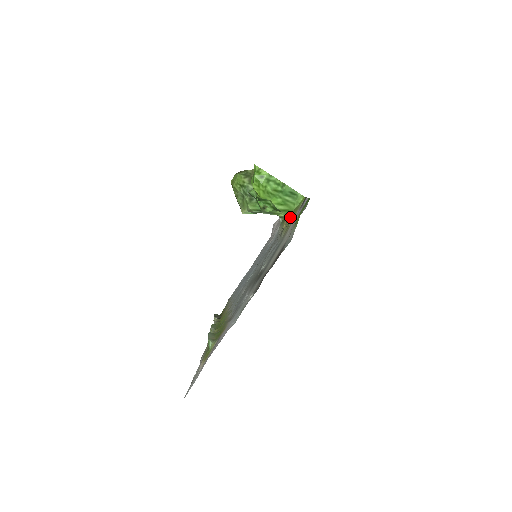
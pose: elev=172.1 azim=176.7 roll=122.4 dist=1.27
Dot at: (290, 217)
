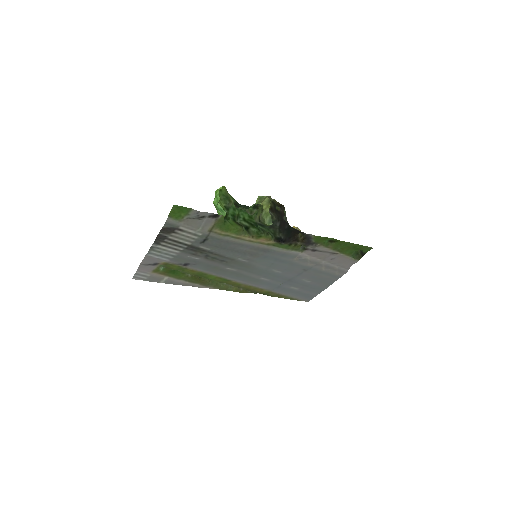
Dot at: (225, 226)
